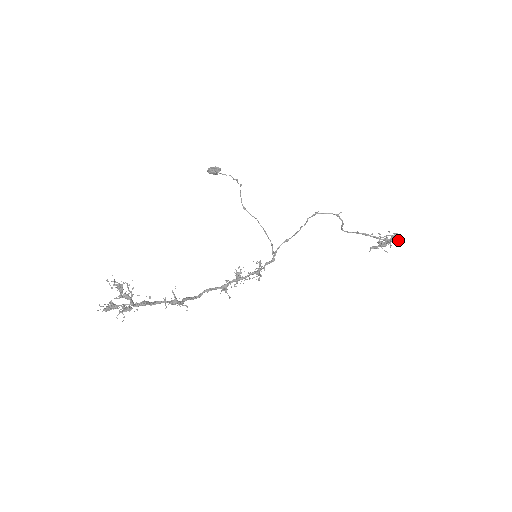
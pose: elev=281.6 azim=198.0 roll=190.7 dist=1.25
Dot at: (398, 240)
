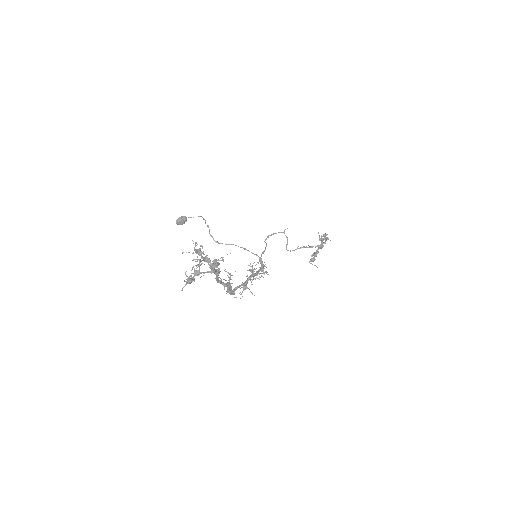
Dot at: occluded
